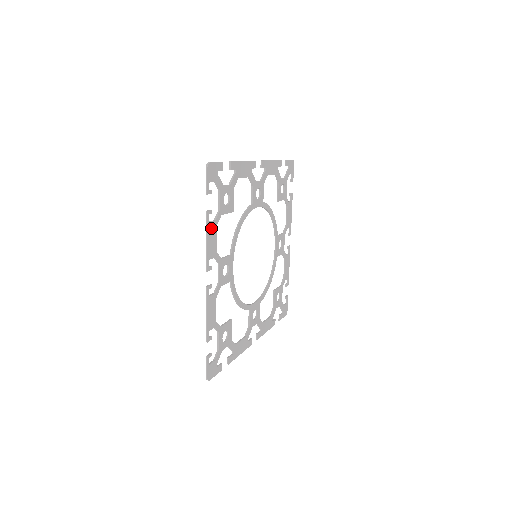
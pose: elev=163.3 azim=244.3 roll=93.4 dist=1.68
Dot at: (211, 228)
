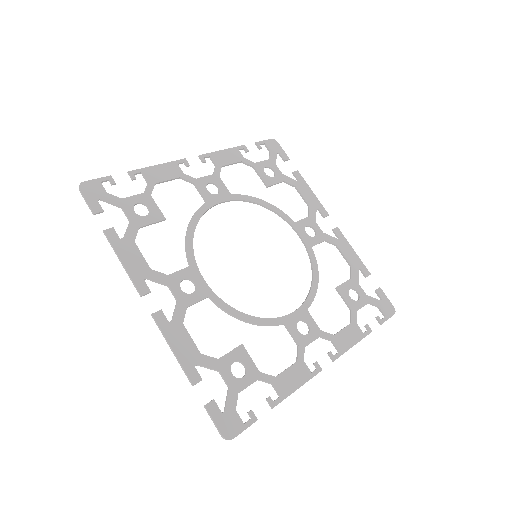
Dot at: (236, 154)
